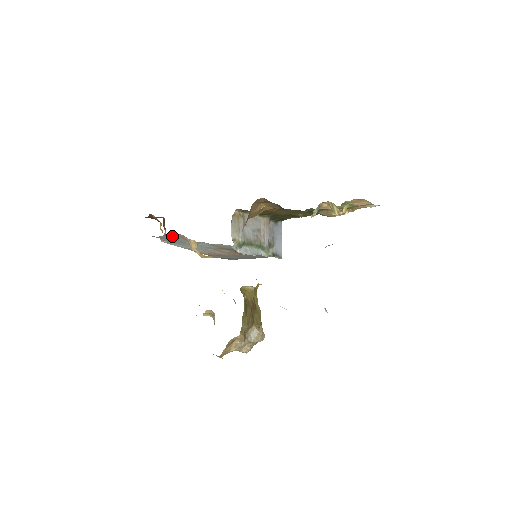
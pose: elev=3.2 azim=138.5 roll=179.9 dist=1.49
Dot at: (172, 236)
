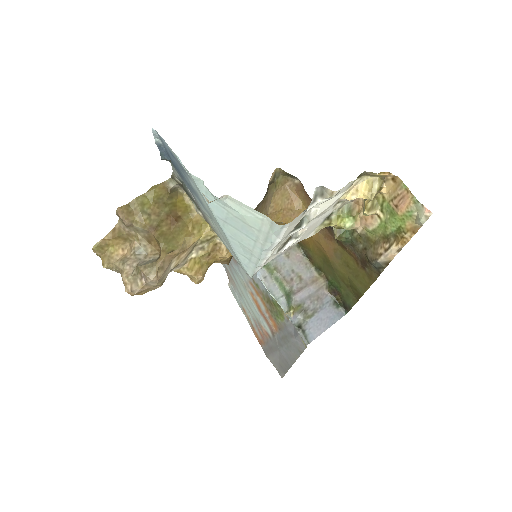
Dot at: occluded
